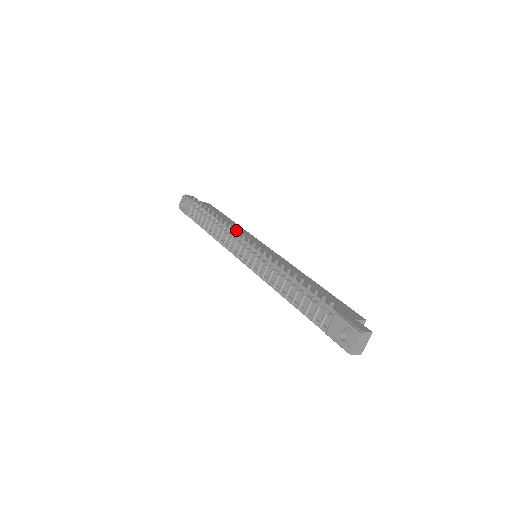
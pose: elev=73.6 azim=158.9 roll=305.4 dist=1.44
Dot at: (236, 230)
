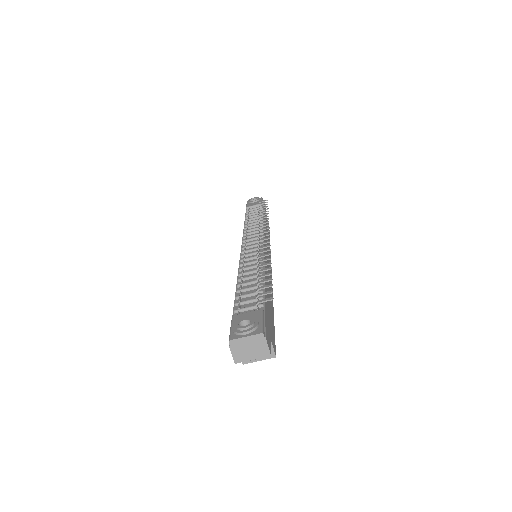
Dot at: occluded
